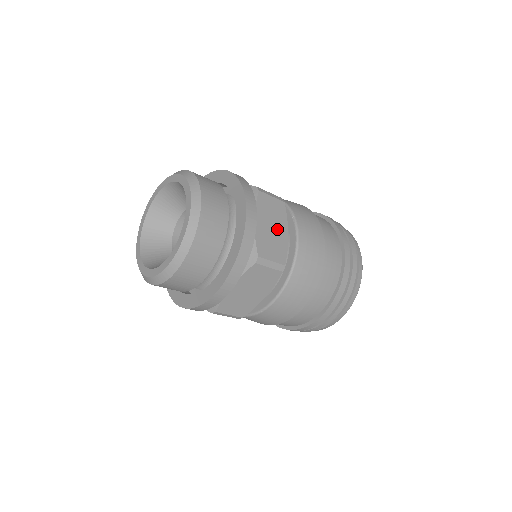
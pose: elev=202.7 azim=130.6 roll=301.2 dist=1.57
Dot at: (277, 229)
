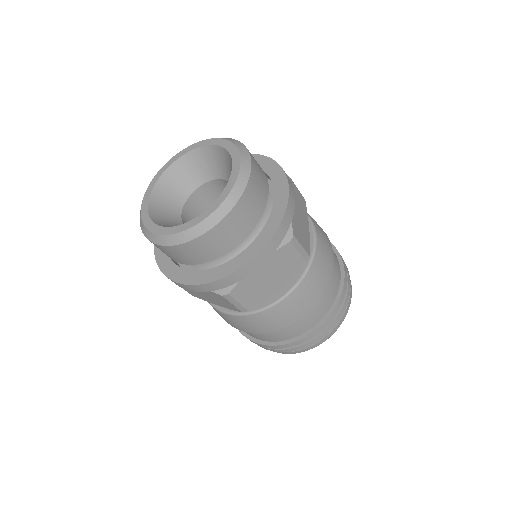
Dot at: (273, 280)
